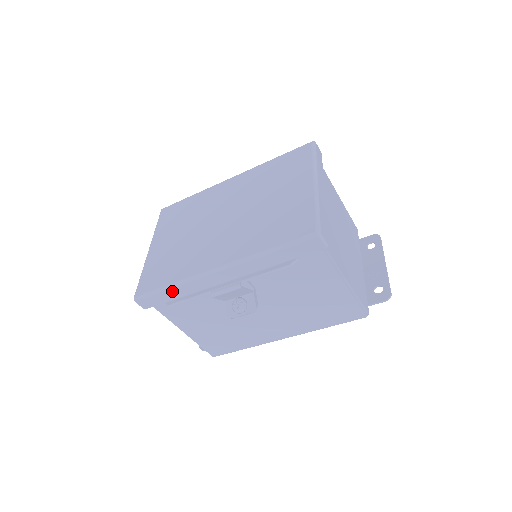
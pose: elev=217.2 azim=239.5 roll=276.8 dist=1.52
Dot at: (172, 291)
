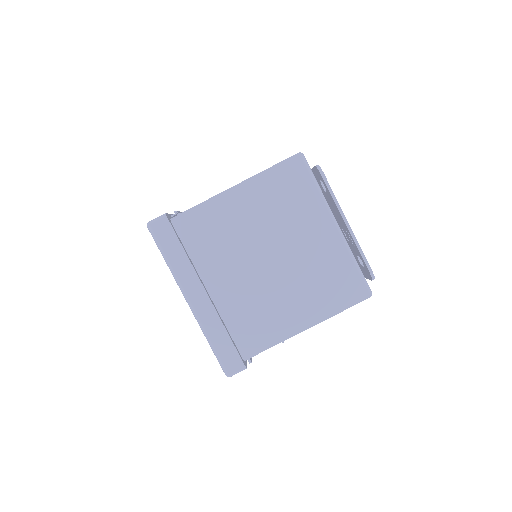
Dot at: occluded
